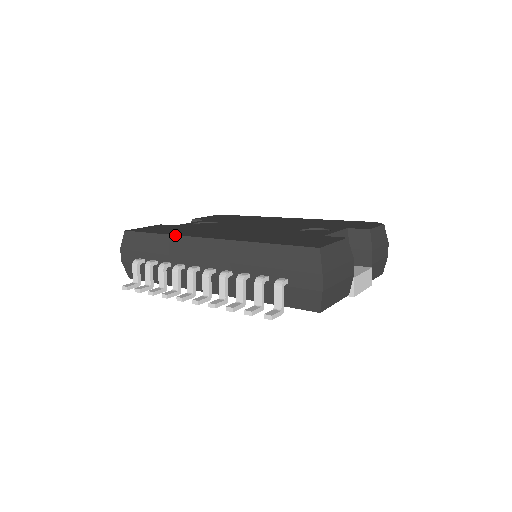
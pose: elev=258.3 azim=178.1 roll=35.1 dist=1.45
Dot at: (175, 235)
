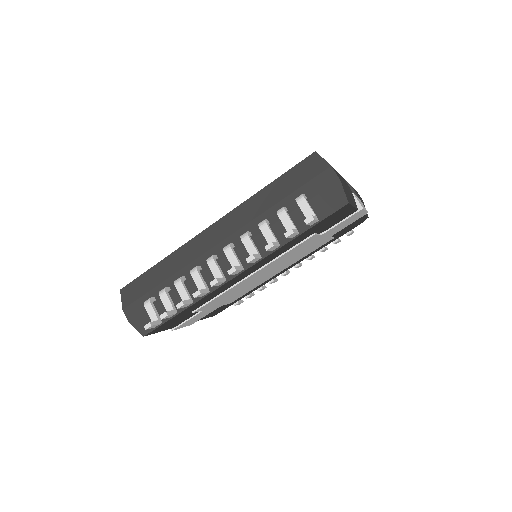
Dot at: (177, 249)
